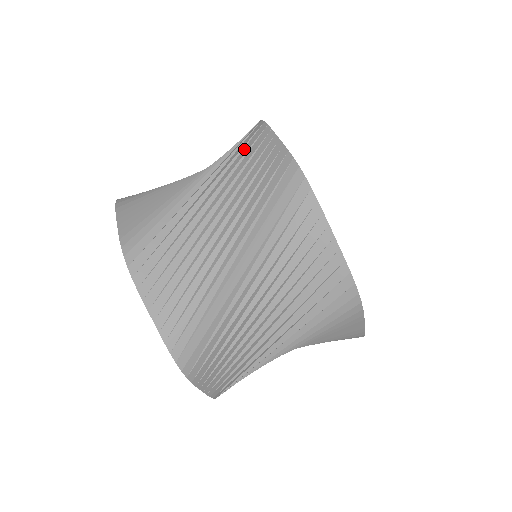
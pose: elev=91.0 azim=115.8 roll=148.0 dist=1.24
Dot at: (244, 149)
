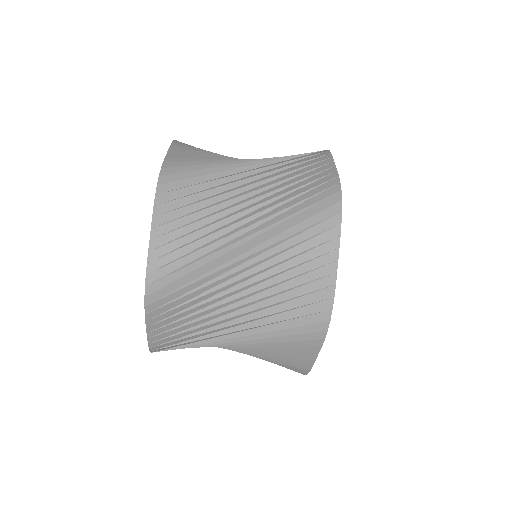
Dot at: (302, 159)
